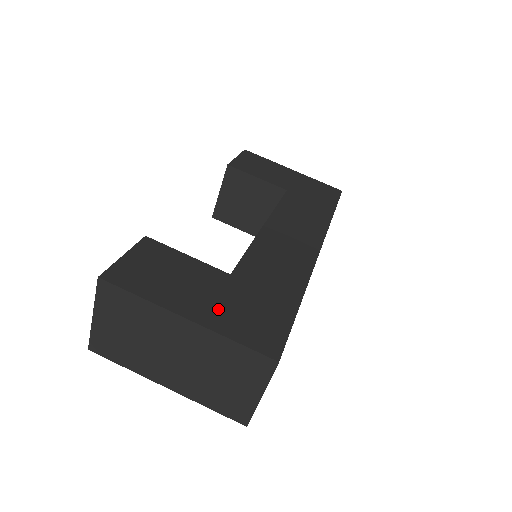
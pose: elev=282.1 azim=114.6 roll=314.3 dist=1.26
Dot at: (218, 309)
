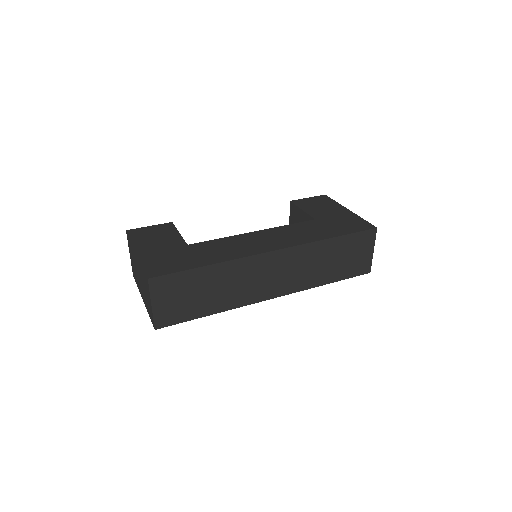
Dot at: (156, 254)
